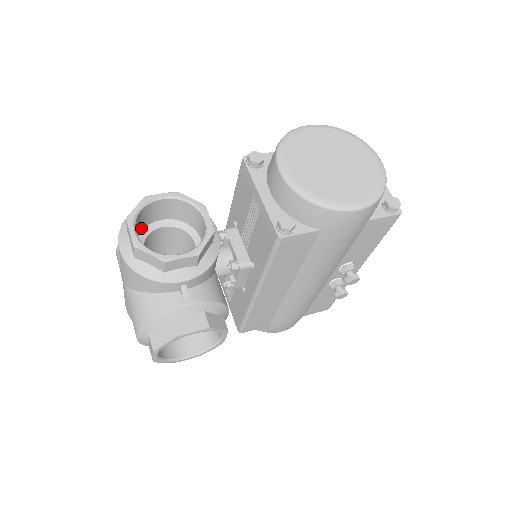
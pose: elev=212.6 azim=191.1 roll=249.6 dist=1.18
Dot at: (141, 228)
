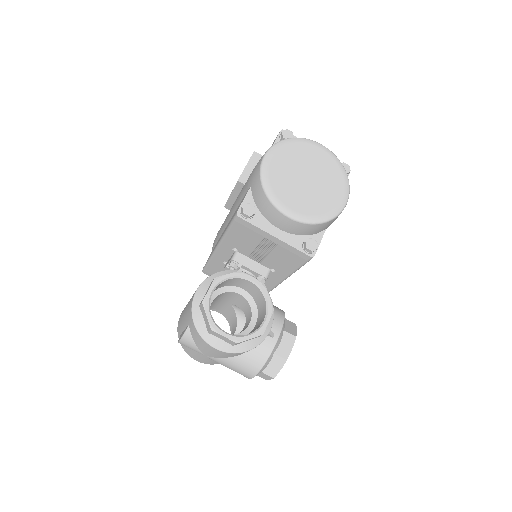
Dot at: occluded
